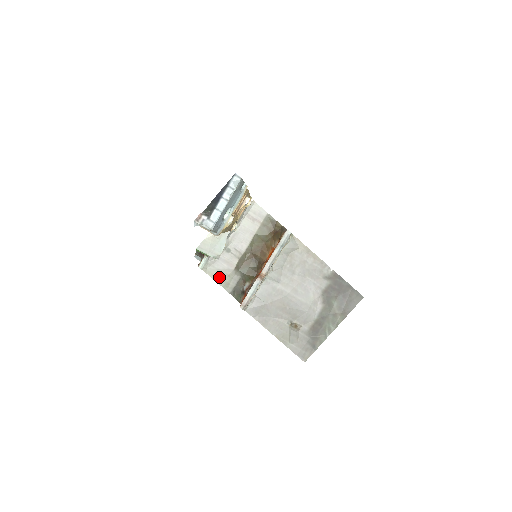
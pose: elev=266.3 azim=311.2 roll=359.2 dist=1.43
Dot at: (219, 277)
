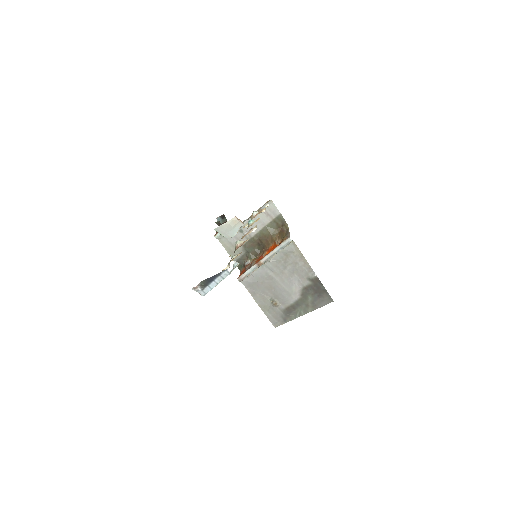
Dot at: (229, 248)
